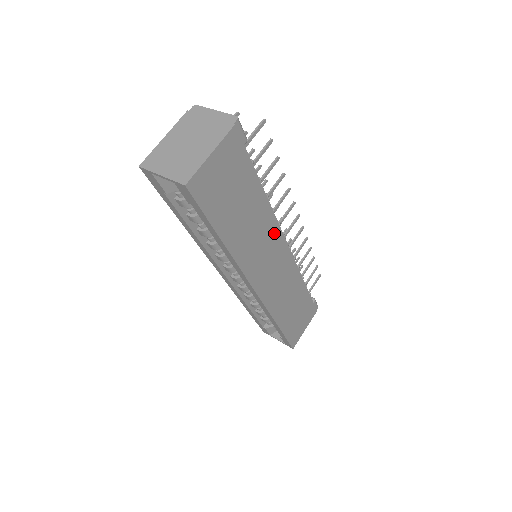
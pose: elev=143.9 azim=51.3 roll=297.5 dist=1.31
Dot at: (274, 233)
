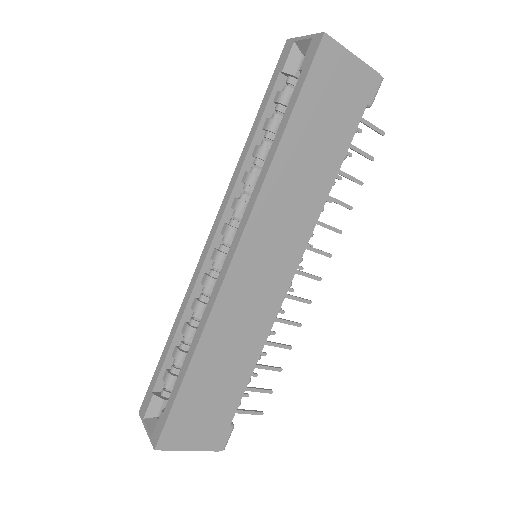
Dot at: (304, 228)
